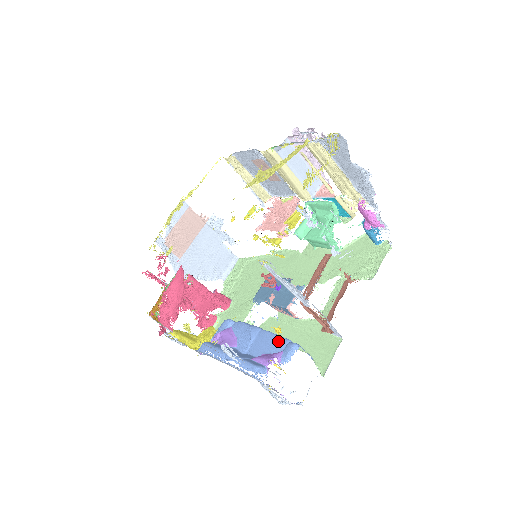
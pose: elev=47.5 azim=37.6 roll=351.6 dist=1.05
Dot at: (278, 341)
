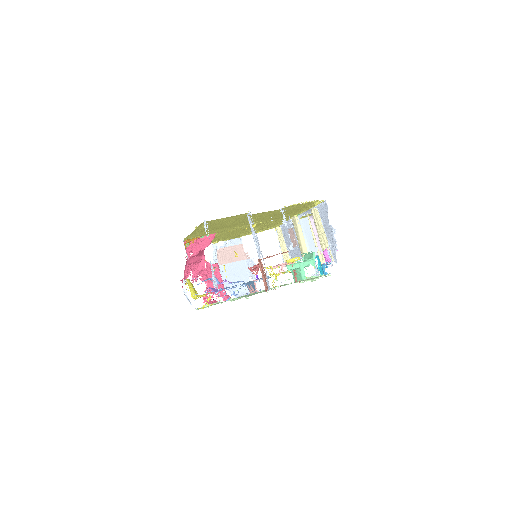
Dot at: occluded
